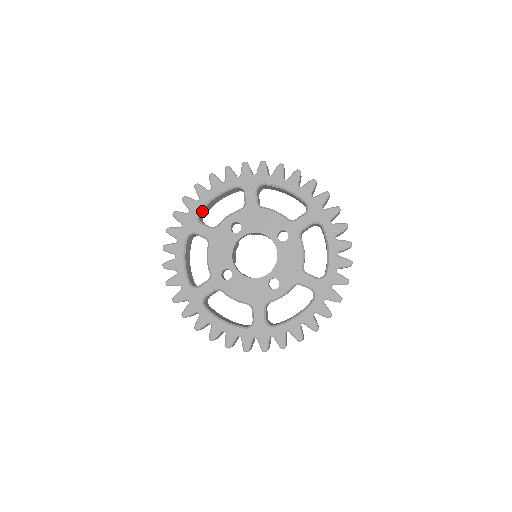
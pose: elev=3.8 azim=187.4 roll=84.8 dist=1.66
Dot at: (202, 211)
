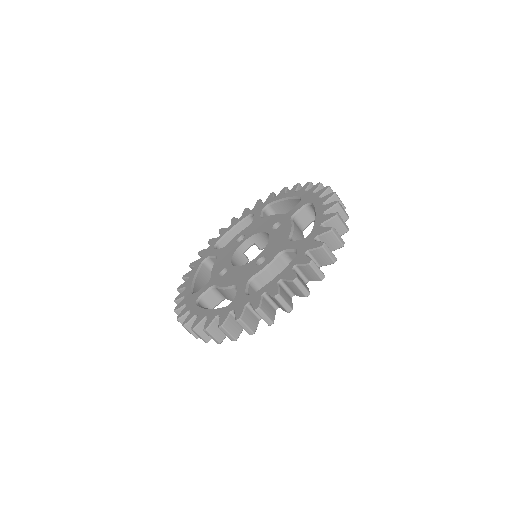
Dot at: (221, 244)
